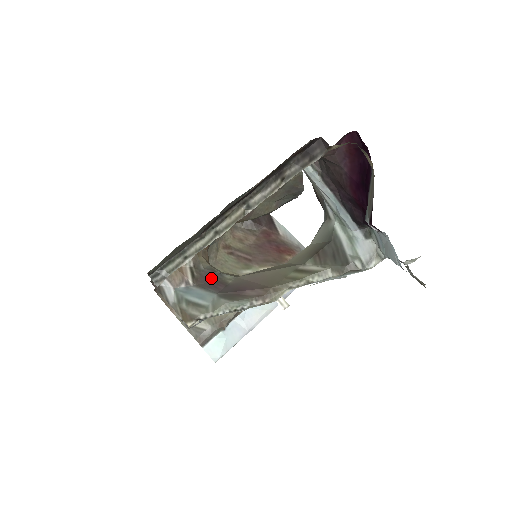
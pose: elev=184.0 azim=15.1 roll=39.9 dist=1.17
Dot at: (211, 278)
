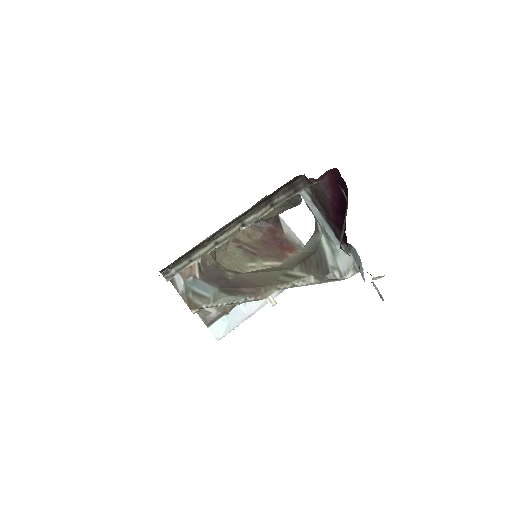
Dot at: (215, 274)
